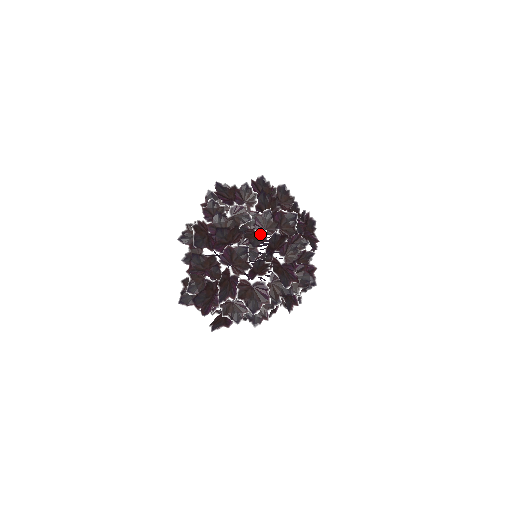
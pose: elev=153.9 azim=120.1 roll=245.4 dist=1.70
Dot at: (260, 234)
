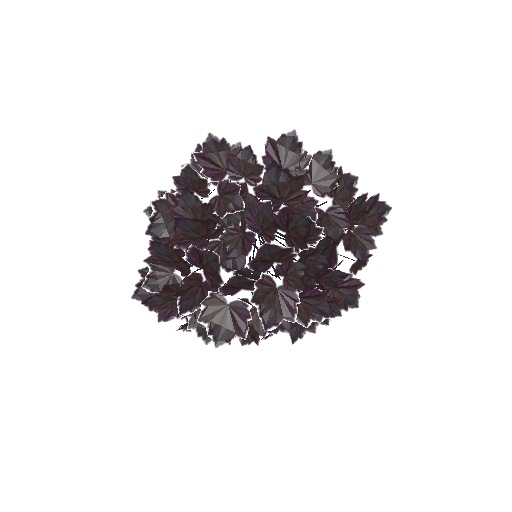
Dot at: (246, 238)
